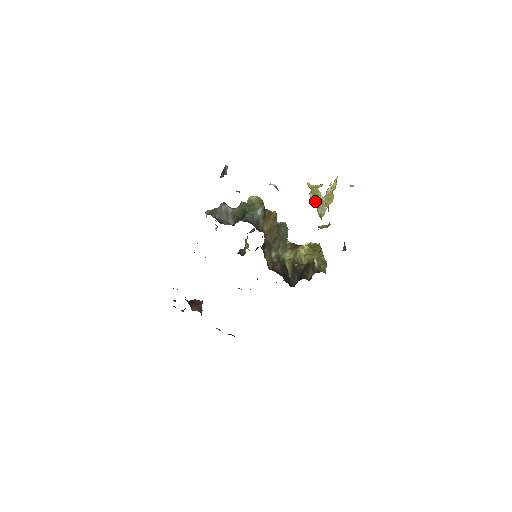
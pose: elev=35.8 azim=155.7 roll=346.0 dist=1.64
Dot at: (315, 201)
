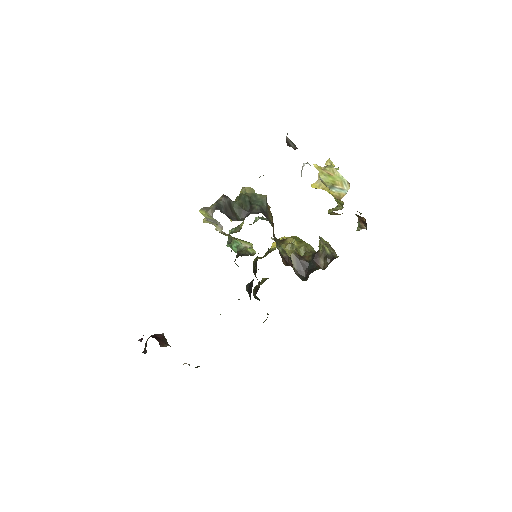
Dot at: (328, 183)
